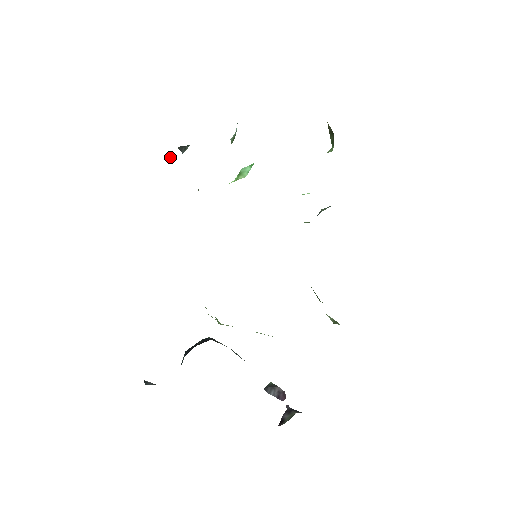
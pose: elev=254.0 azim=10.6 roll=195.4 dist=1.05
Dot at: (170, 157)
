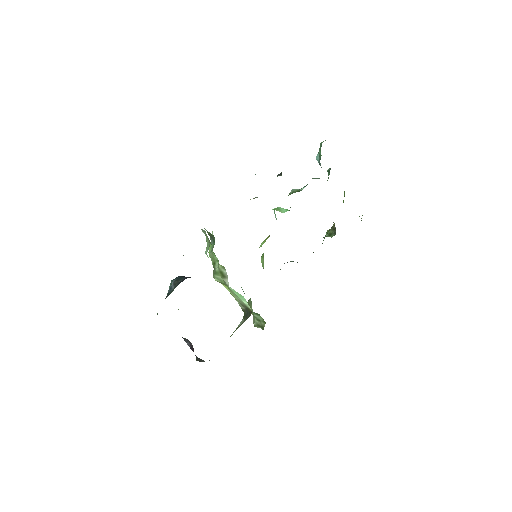
Dot at: occluded
